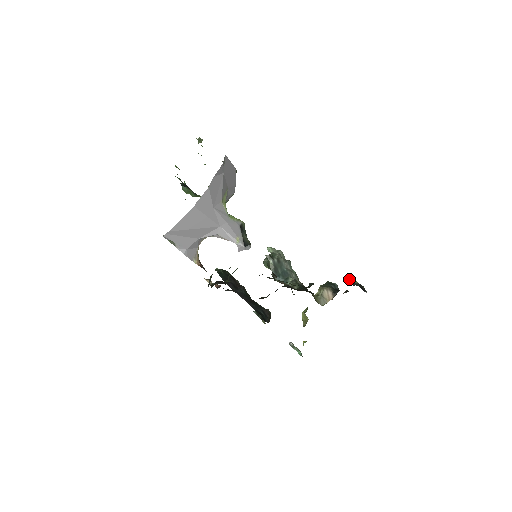
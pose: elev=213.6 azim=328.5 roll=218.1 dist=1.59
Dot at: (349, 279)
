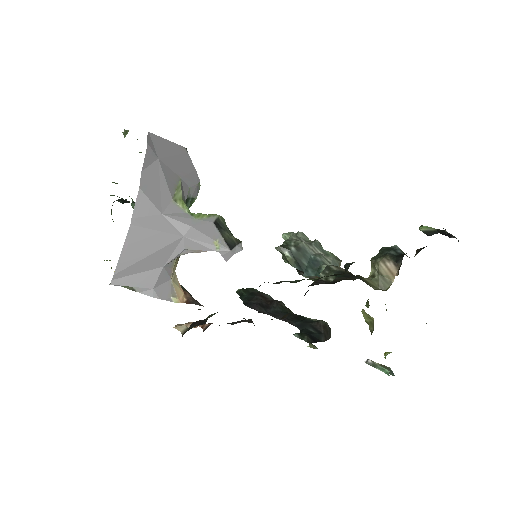
Dot at: (419, 229)
